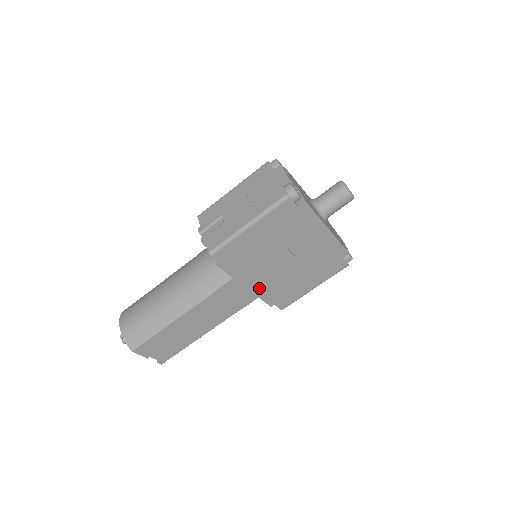
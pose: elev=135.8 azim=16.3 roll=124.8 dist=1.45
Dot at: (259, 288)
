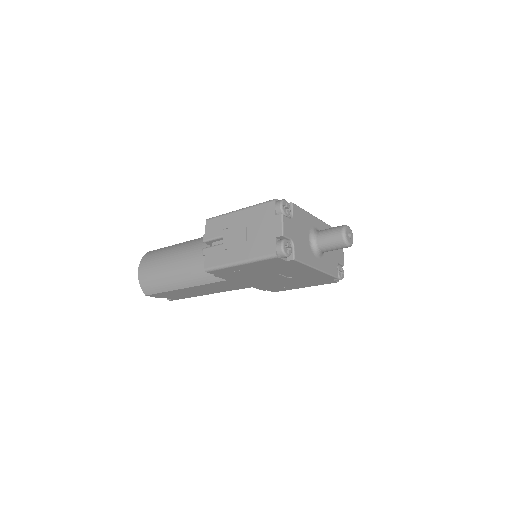
Dot at: (252, 284)
